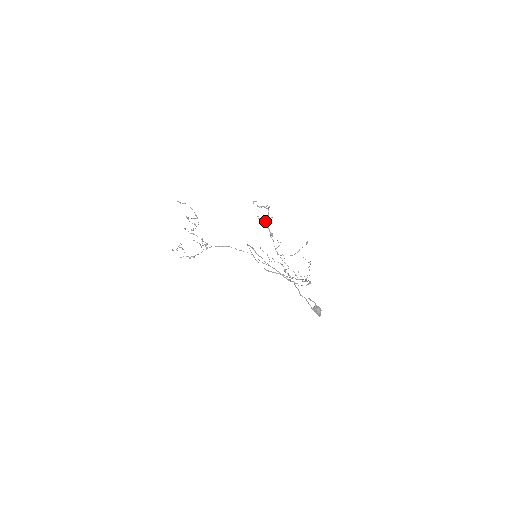
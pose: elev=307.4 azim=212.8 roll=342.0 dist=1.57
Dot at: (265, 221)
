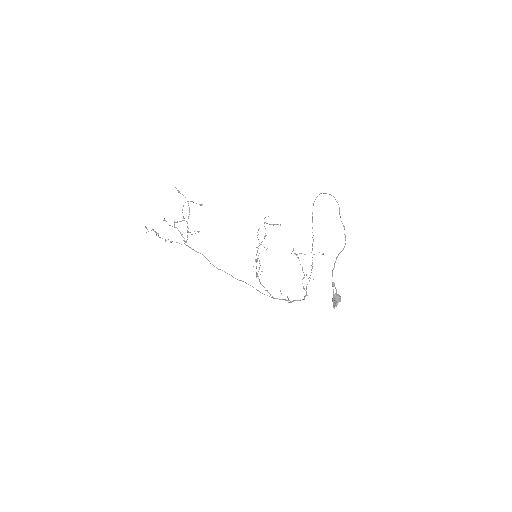
Dot at: occluded
